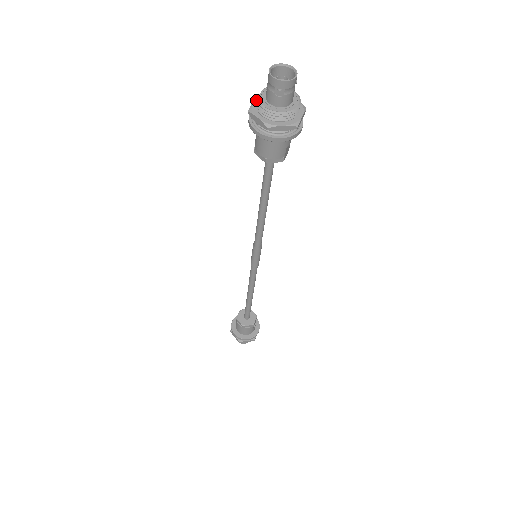
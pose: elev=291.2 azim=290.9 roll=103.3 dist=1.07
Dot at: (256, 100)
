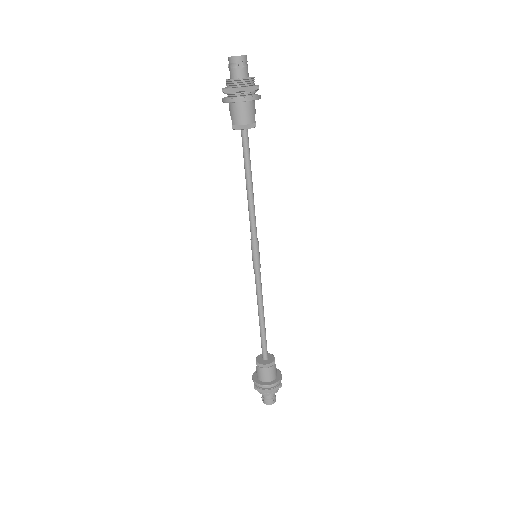
Dot at: occluded
